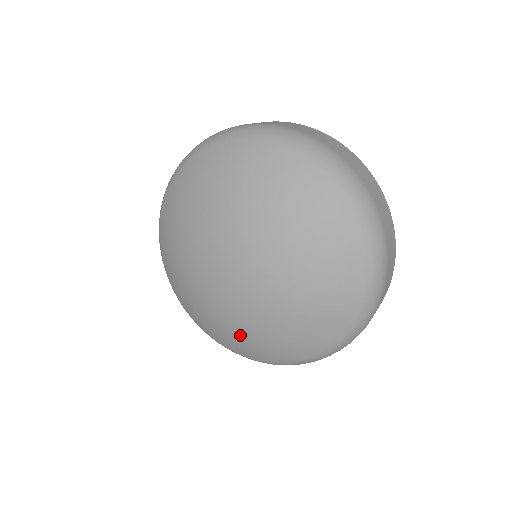
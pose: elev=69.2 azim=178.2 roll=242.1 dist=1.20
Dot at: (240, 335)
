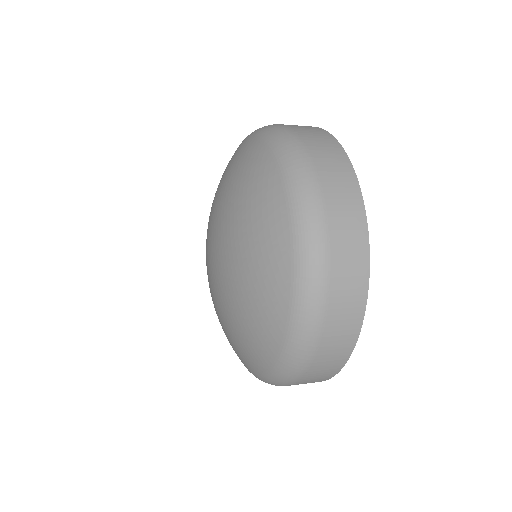
Dot at: occluded
